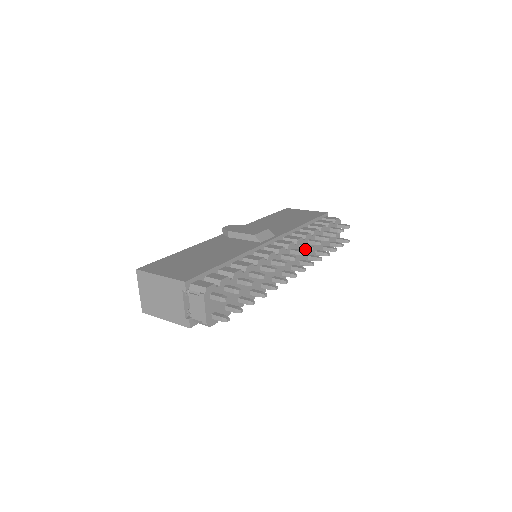
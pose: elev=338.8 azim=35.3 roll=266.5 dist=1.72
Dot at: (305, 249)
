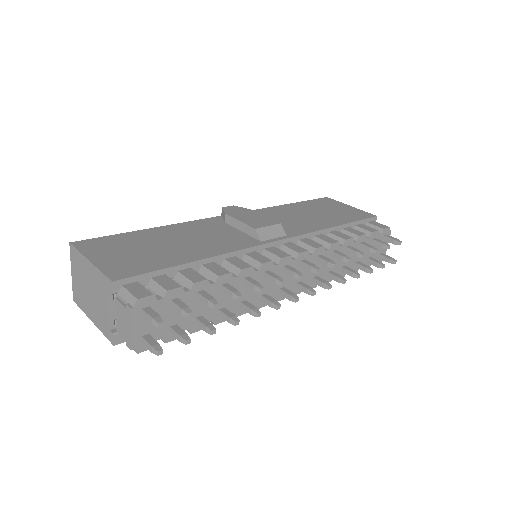
Dot at: (323, 264)
